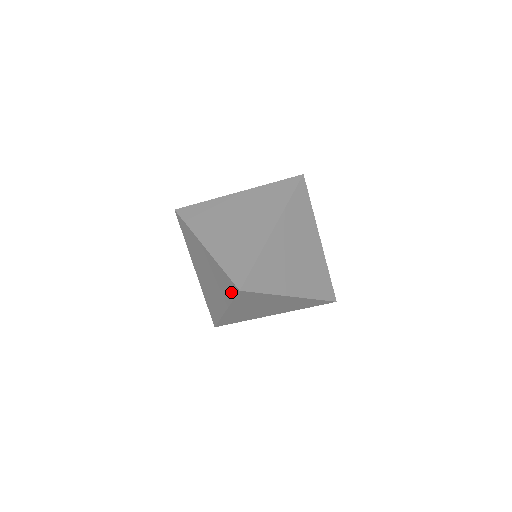
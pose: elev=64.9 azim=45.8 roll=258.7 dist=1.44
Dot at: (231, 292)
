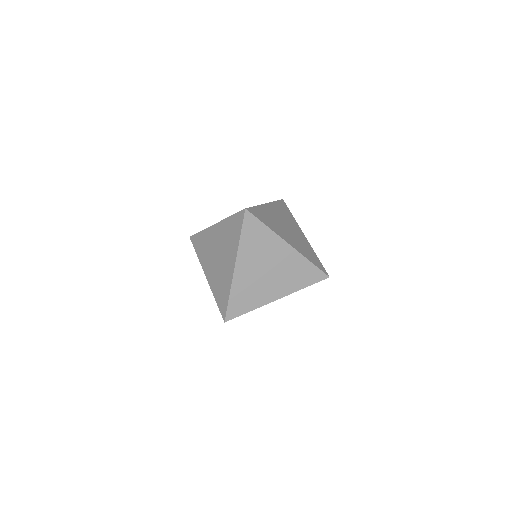
Dot at: occluded
